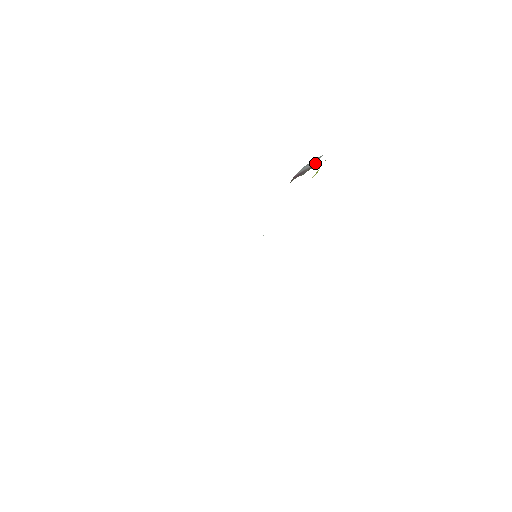
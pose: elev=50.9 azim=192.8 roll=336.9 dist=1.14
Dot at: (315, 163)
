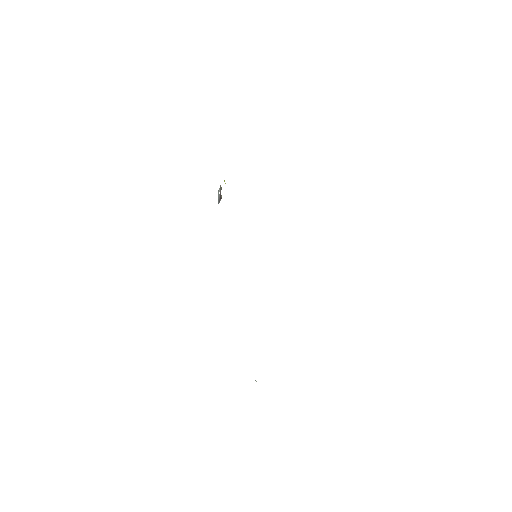
Dot at: (220, 189)
